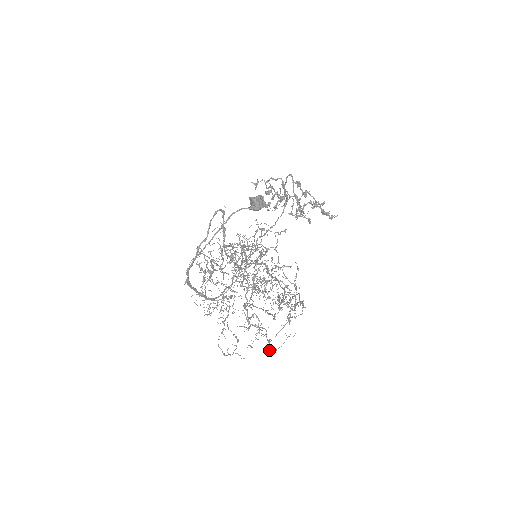
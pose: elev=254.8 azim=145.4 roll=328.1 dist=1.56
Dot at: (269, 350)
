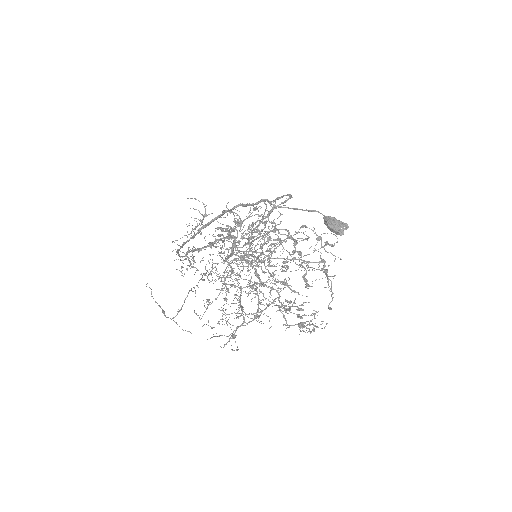
Dot at: occluded
